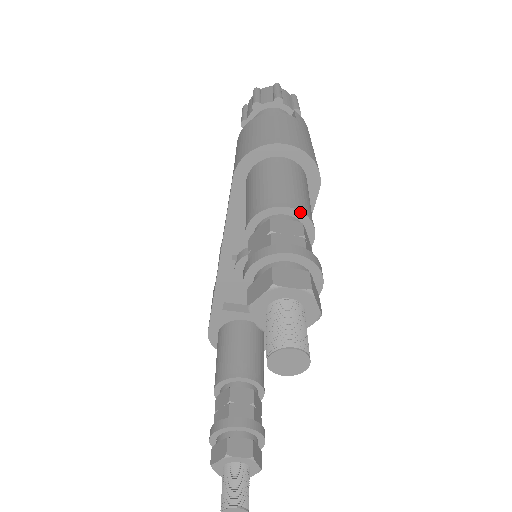
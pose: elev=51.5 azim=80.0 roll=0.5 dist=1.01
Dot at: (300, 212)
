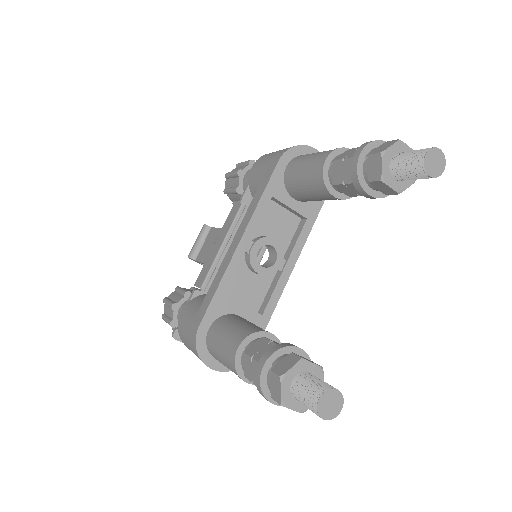
Dot at: occluded
